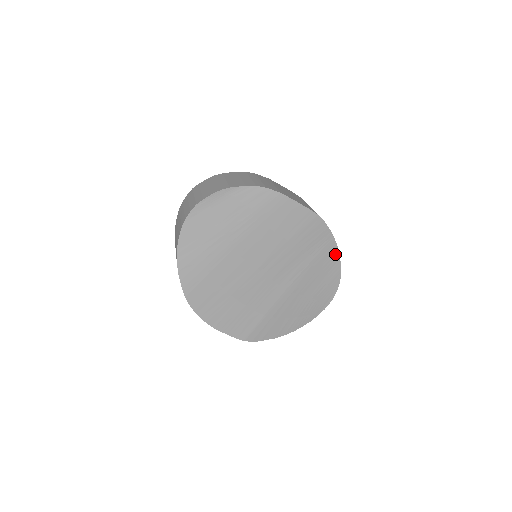
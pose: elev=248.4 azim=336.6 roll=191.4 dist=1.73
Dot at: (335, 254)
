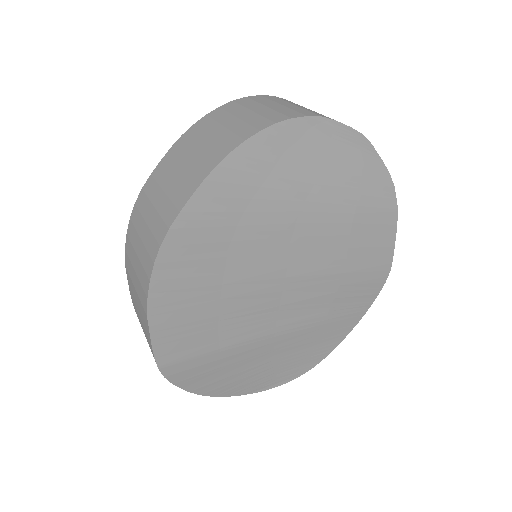
Dot at: (347, 330)
